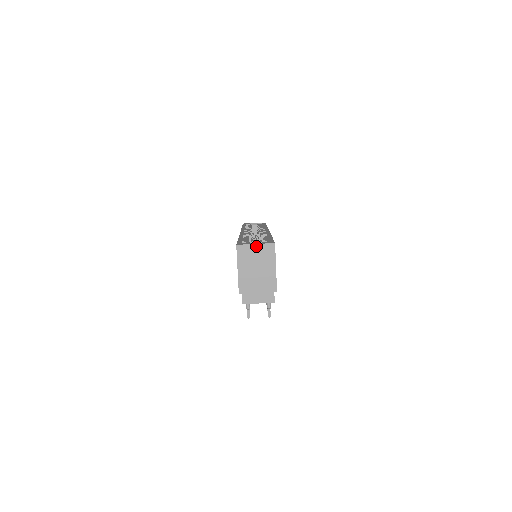
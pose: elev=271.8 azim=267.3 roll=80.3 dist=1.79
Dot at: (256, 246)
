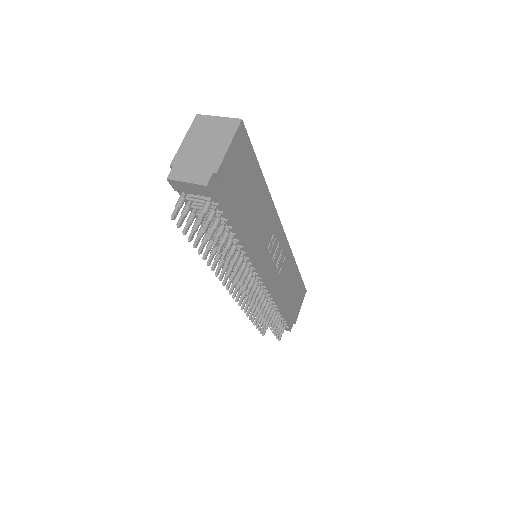
Dot at: (218, 119)
